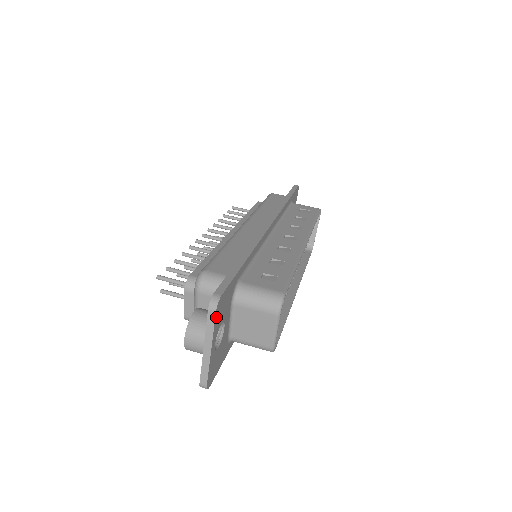
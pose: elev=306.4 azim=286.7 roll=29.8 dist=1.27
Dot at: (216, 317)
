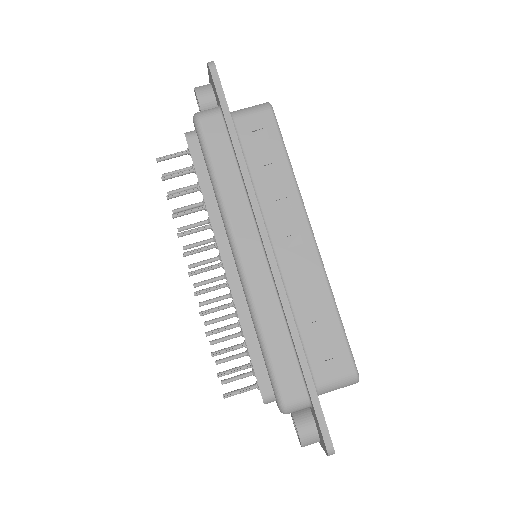
Dot at: occluded
